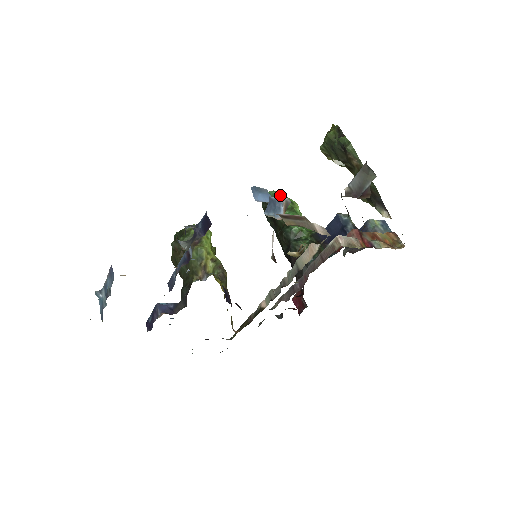
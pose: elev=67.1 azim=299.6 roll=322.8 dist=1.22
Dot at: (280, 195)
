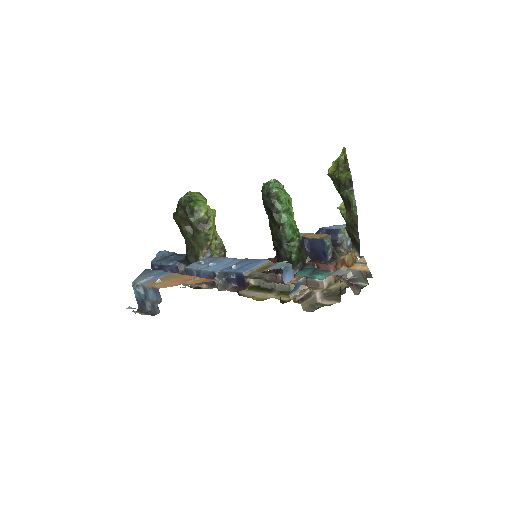
Dot at: (281, 193)
